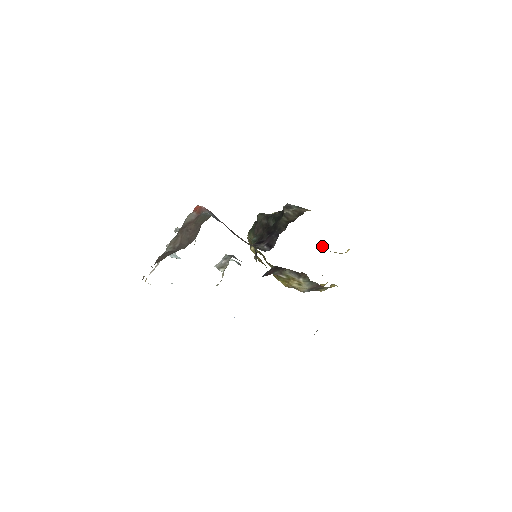
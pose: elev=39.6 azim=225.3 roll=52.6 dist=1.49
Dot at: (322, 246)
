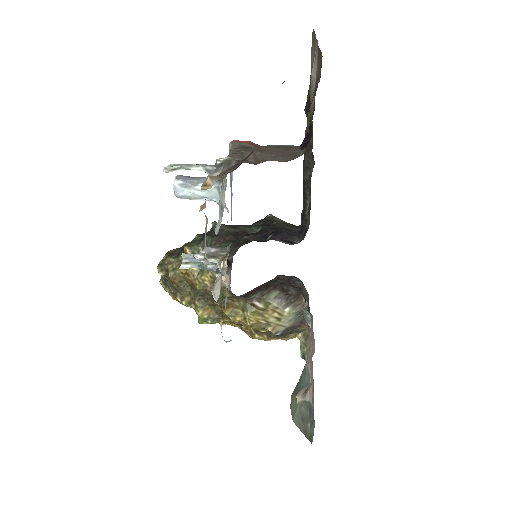
Dot at: occluded
